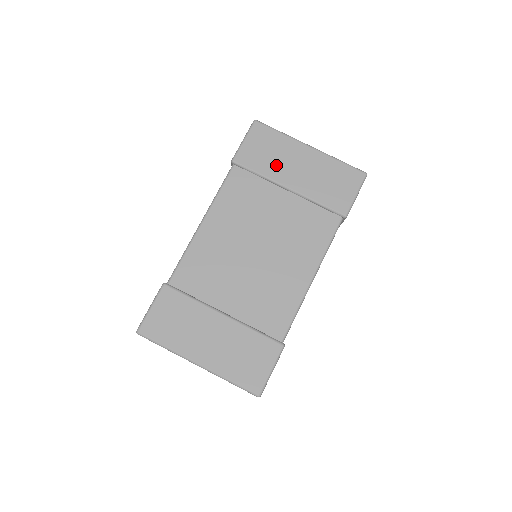
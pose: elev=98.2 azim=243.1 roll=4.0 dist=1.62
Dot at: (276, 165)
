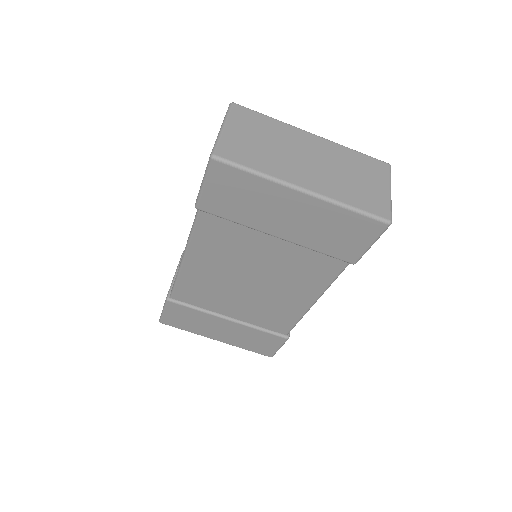
Dot at: (256, 214)
